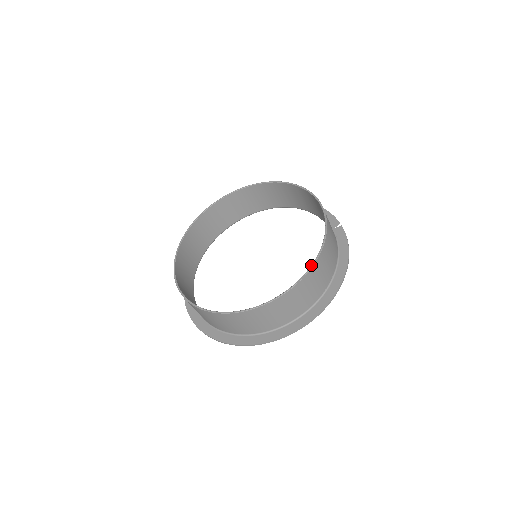
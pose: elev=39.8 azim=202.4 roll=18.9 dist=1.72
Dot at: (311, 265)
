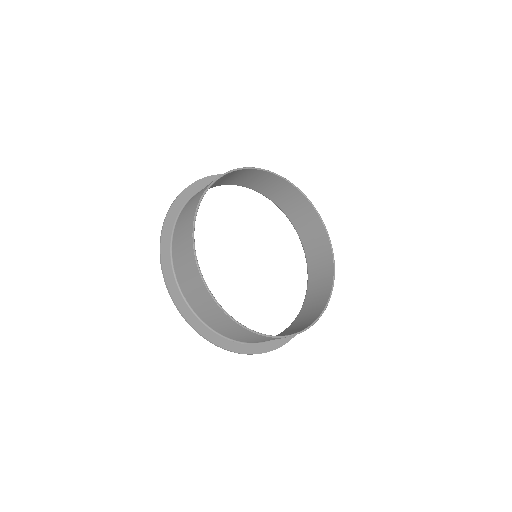
Dot at: (334, 262)
